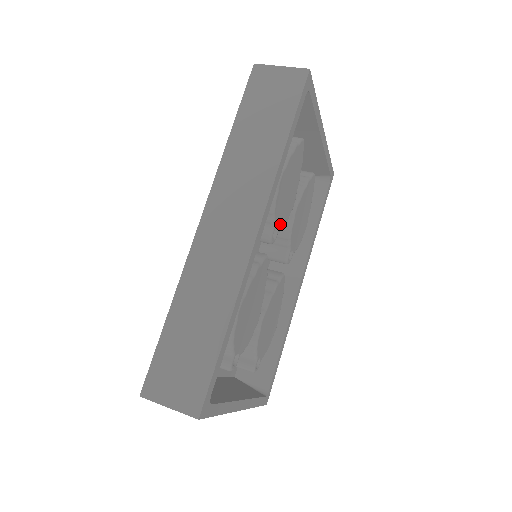
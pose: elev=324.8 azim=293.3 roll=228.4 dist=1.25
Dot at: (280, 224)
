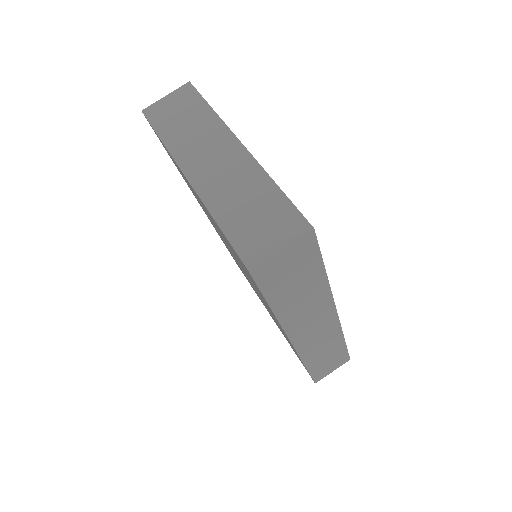
Dot at: occluded
